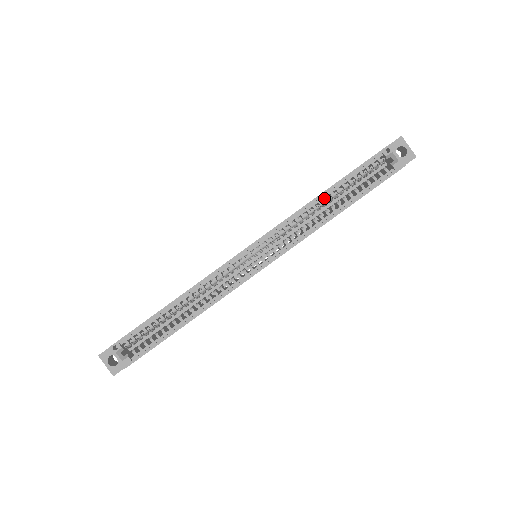
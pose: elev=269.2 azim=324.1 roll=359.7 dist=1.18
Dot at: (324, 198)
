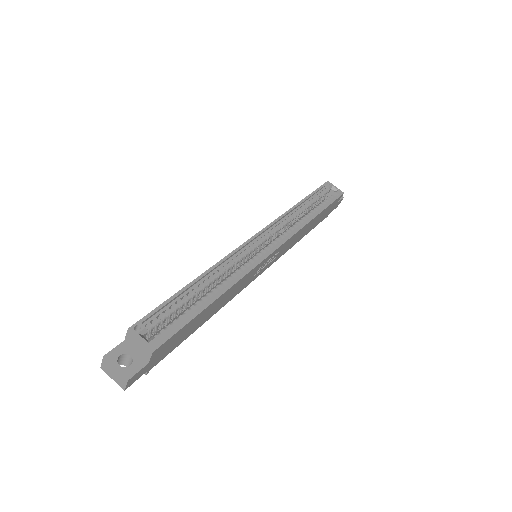
Dot at: (299, 208)
